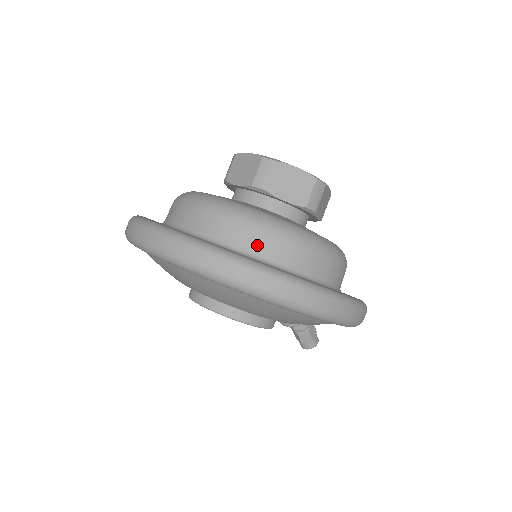
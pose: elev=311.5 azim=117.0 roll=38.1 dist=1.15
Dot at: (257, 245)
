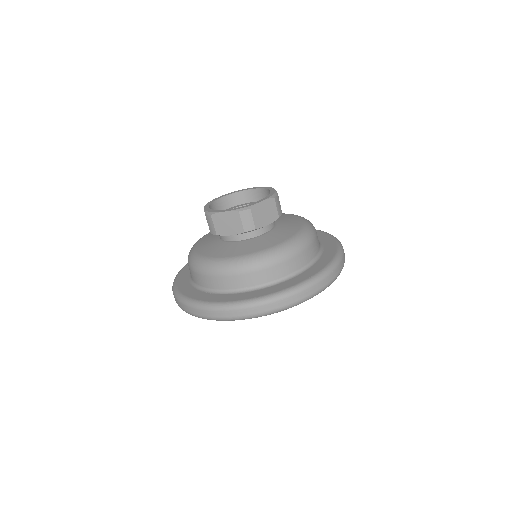
Dot at: (286, 270)
